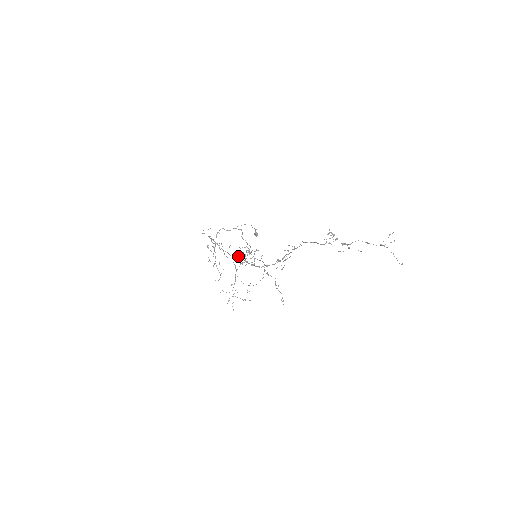
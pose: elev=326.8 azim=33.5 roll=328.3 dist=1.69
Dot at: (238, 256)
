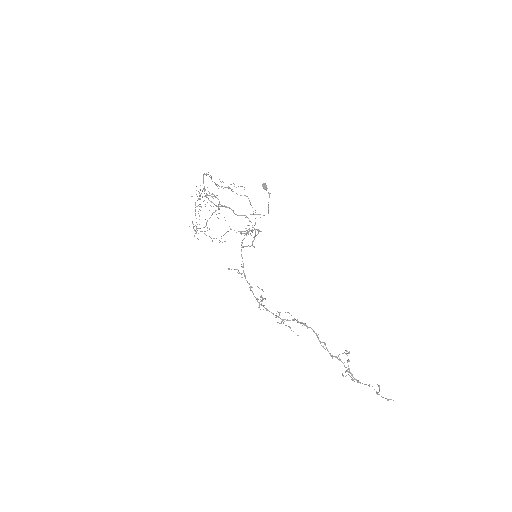
Dot at: occluded
